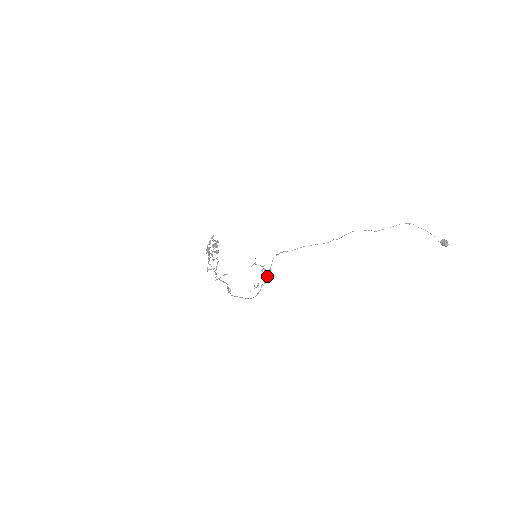
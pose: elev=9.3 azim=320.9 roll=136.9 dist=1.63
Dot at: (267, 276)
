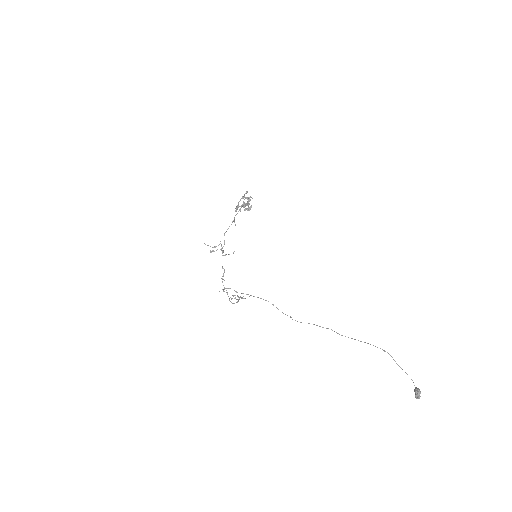
Dot at: occluded
